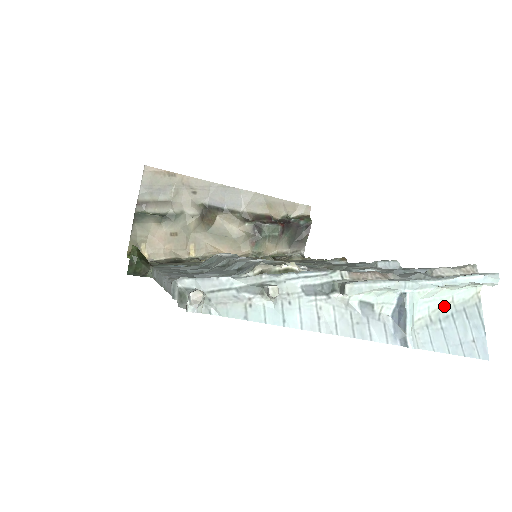
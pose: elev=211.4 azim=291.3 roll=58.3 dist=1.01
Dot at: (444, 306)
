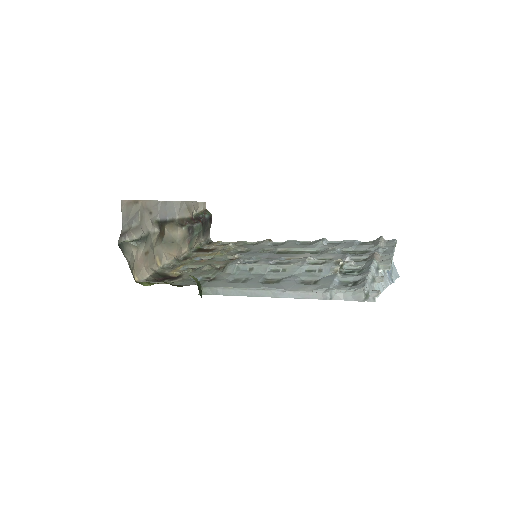
Dot at: occluded
